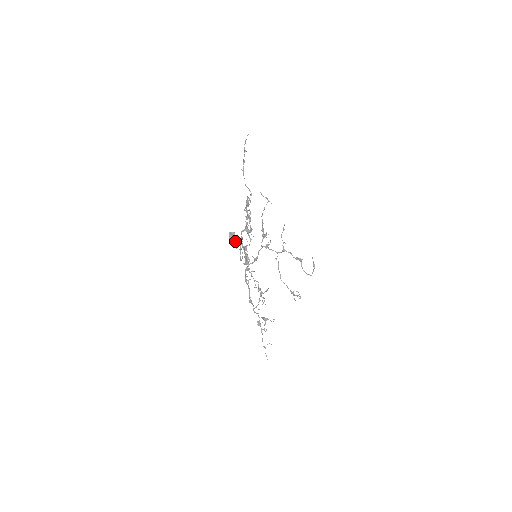
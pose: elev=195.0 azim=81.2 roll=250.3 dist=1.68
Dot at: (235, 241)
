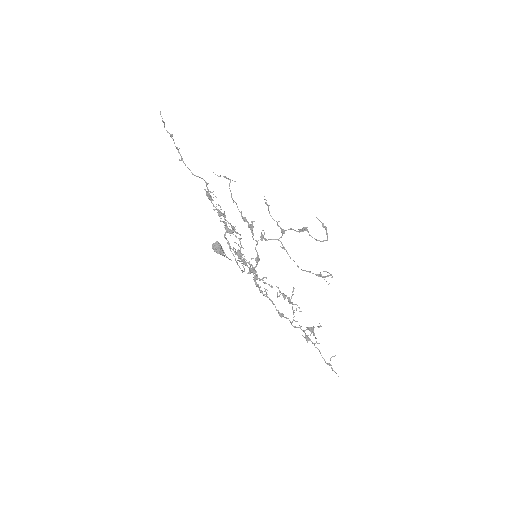
Dot at: (223, 251)
